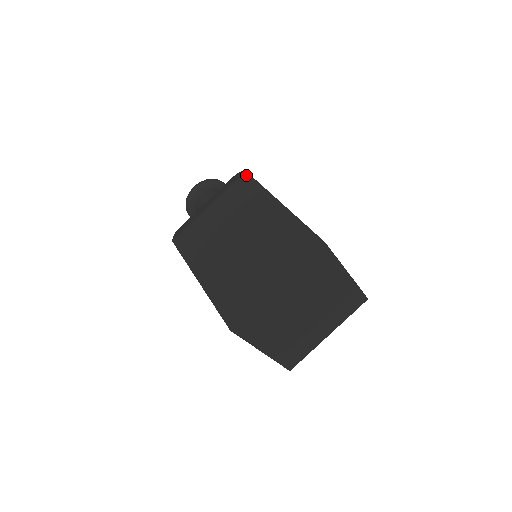
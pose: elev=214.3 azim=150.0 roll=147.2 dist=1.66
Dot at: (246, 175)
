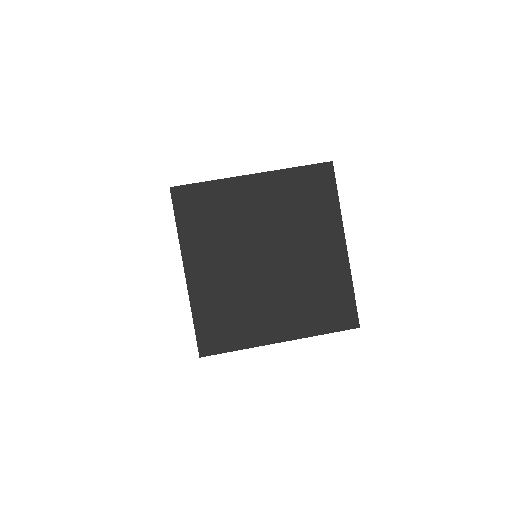
Dot at: occluded
